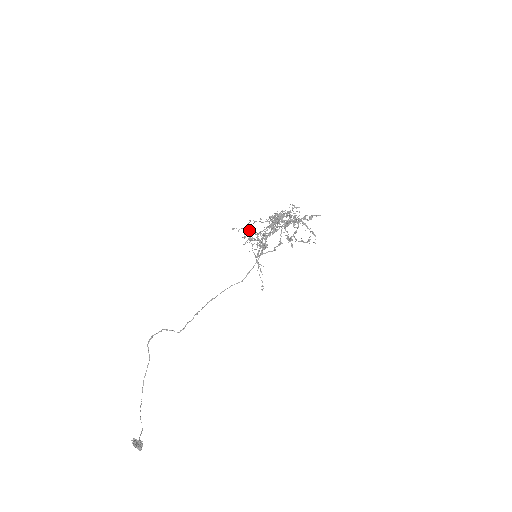
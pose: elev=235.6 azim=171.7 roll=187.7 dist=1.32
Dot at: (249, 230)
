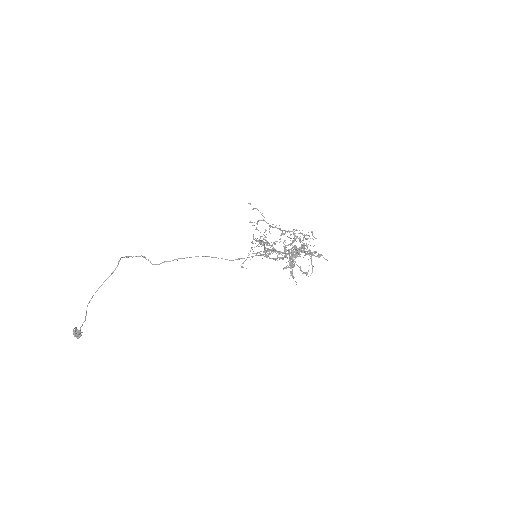
Dot at: (265, 242)
